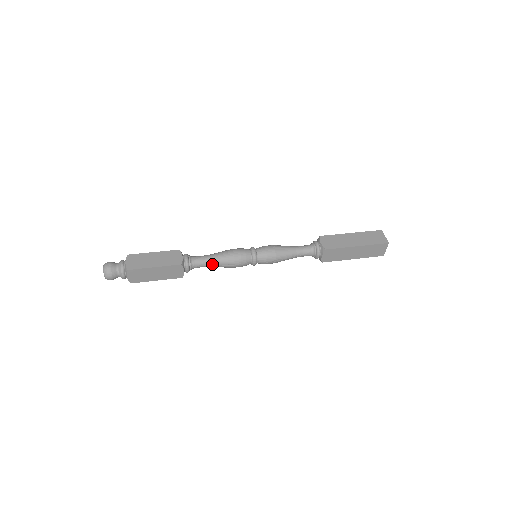
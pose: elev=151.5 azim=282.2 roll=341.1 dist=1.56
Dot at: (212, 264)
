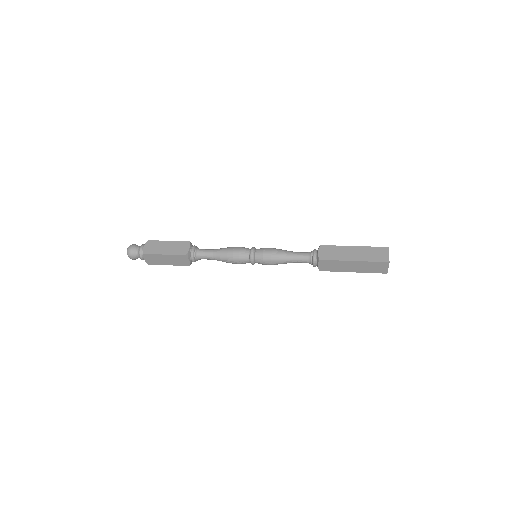
Dot at: (214, 258)
